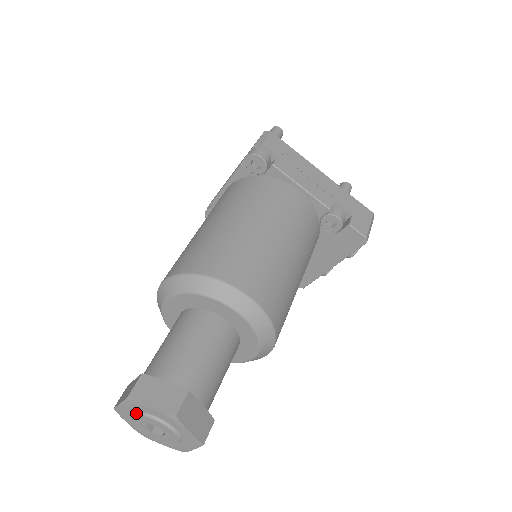
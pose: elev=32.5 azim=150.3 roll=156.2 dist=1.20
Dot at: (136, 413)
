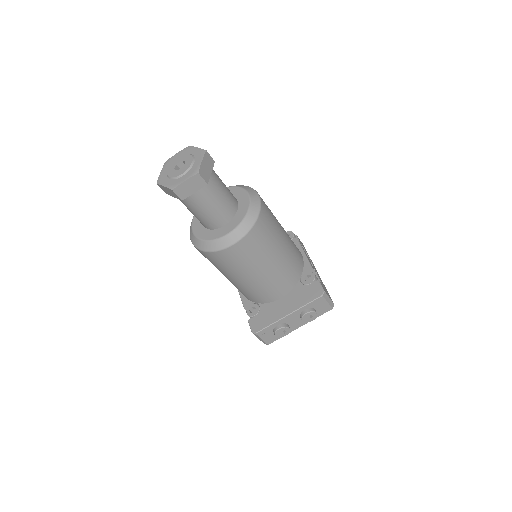
Dot at: (182, 155)
